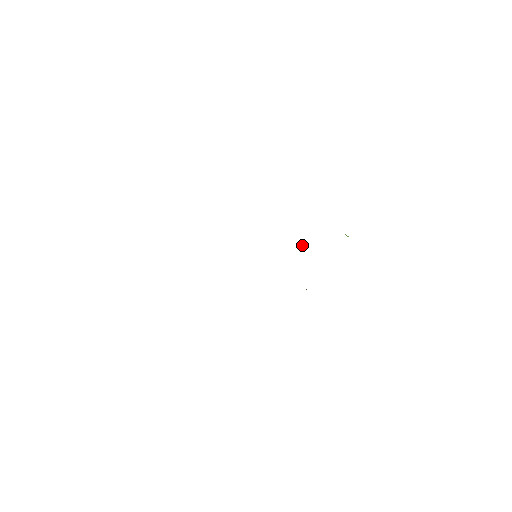
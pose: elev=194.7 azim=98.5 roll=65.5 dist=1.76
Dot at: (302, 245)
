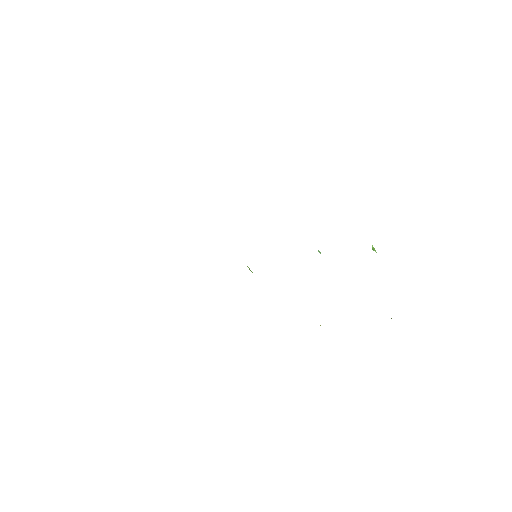
Dot at: occluded
